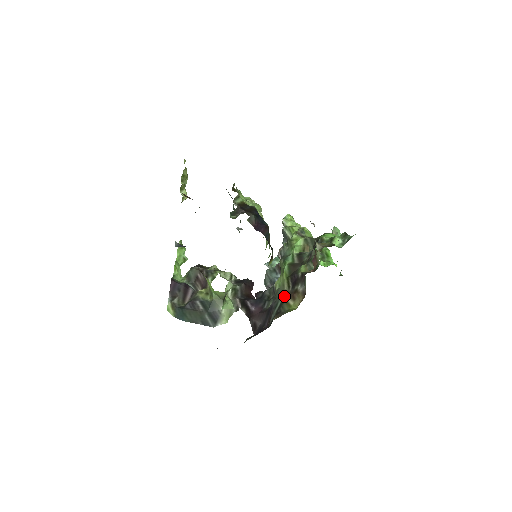
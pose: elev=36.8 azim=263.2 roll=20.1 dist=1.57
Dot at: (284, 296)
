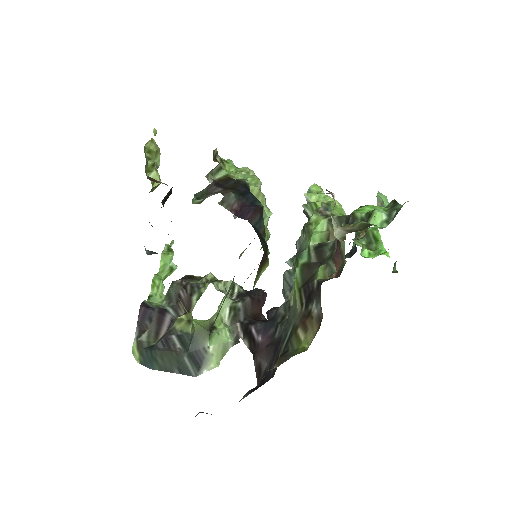
Dot at: (295, 321)
